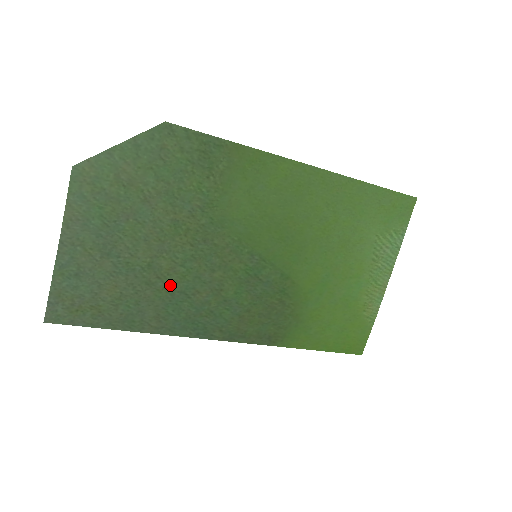
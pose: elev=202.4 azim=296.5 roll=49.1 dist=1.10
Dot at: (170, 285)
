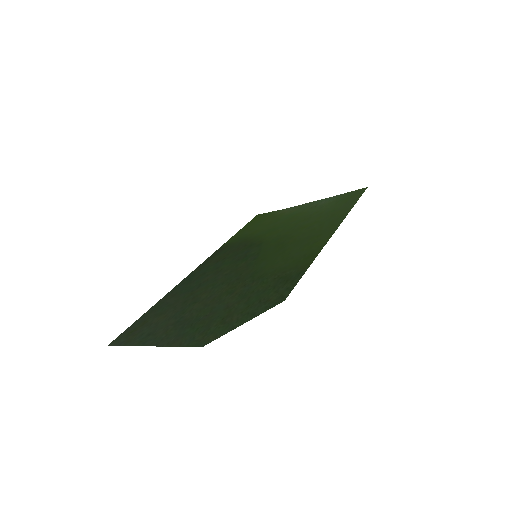
Dot at: (196, 292)
